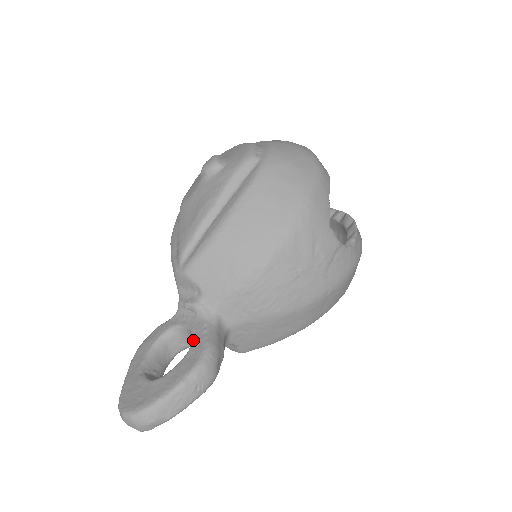
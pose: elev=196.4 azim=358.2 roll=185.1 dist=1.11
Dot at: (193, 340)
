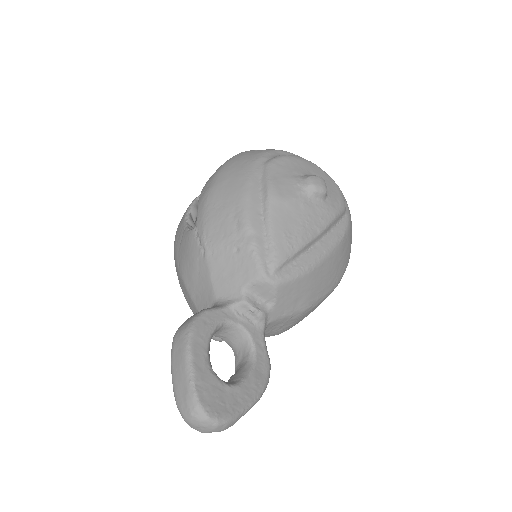
Dot at: (257, 351)
